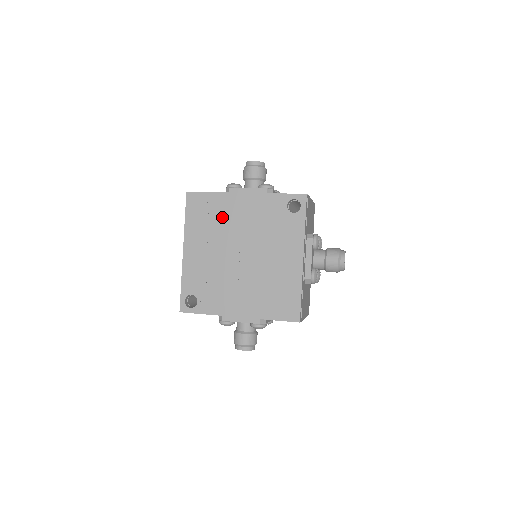
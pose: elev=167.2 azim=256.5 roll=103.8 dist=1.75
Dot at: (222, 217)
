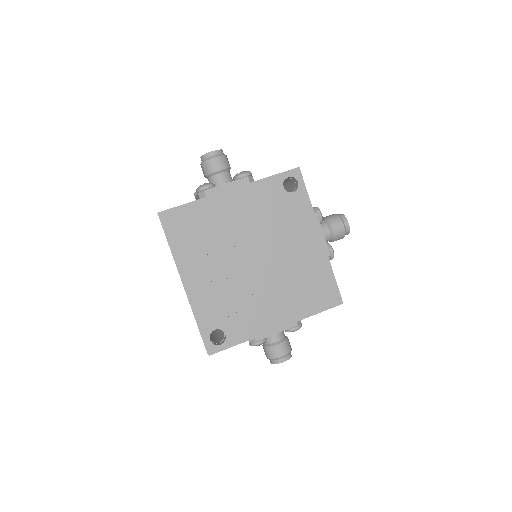
Dot at: (215, 226)
